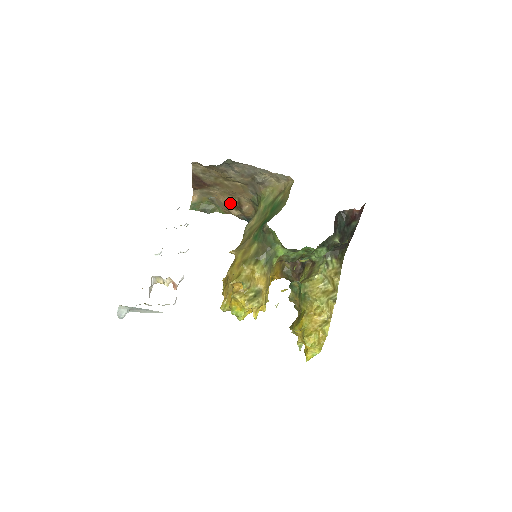
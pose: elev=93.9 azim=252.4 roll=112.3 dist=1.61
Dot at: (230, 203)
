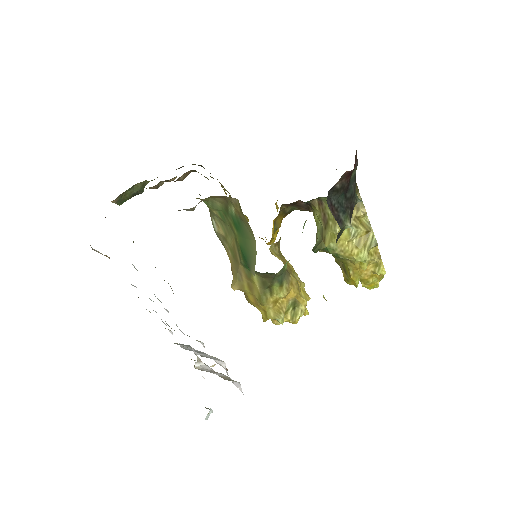
Dot at: (158, 185)
